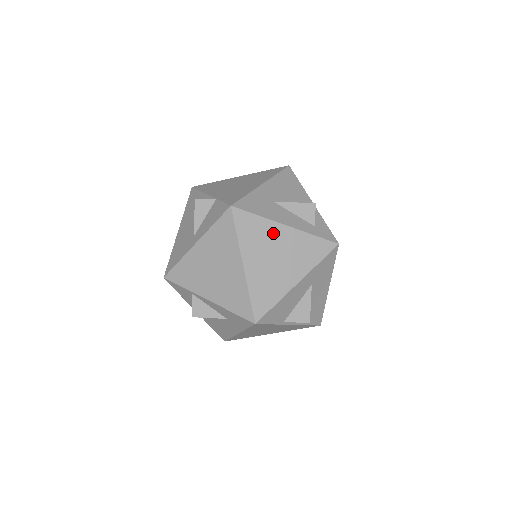
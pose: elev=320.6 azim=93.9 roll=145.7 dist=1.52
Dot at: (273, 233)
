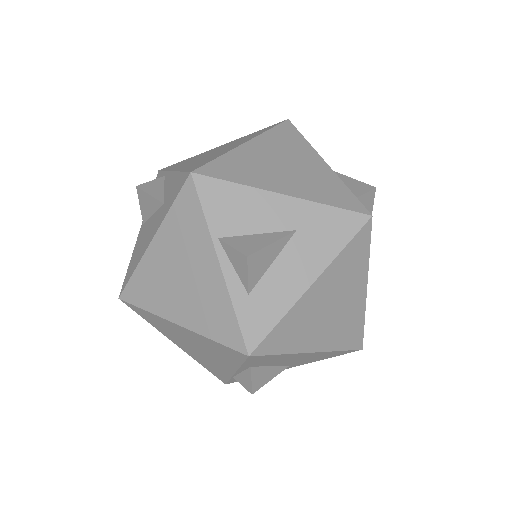
Dot at: (305, 155)
